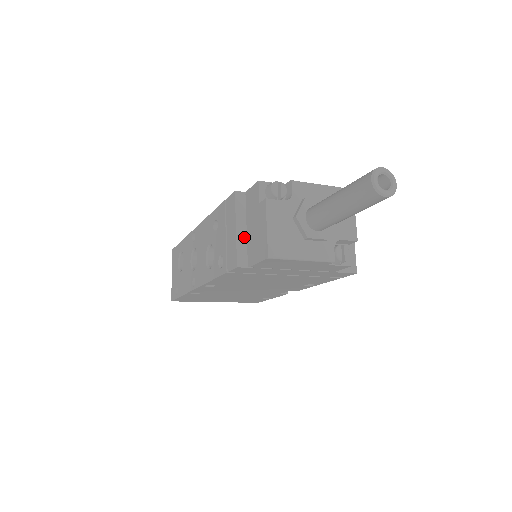
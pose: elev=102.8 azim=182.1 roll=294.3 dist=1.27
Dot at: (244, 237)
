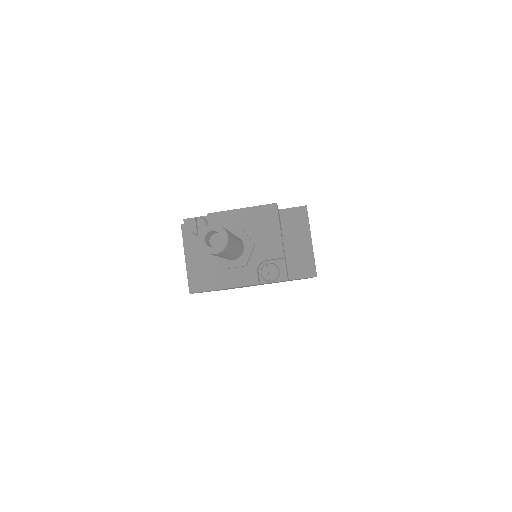
Dot at: occluded
